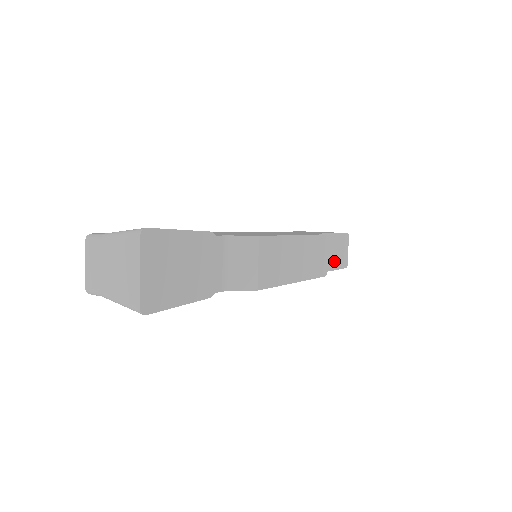
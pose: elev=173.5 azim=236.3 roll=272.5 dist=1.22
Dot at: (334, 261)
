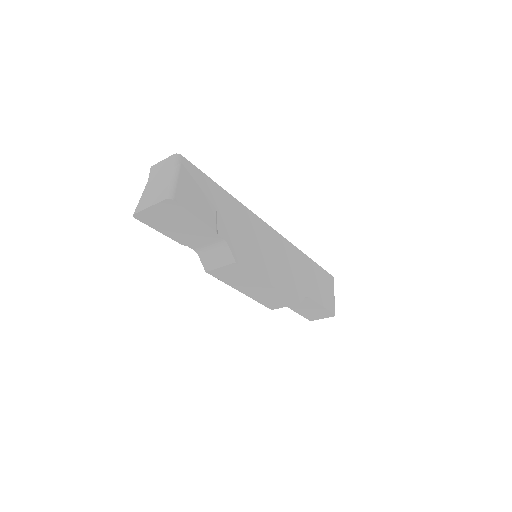
Dot at: (302, 310)
